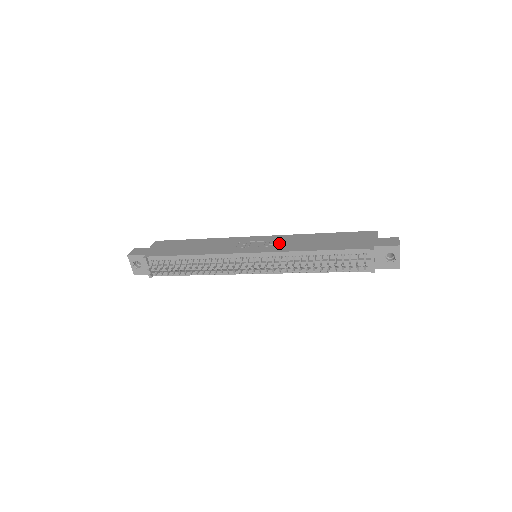
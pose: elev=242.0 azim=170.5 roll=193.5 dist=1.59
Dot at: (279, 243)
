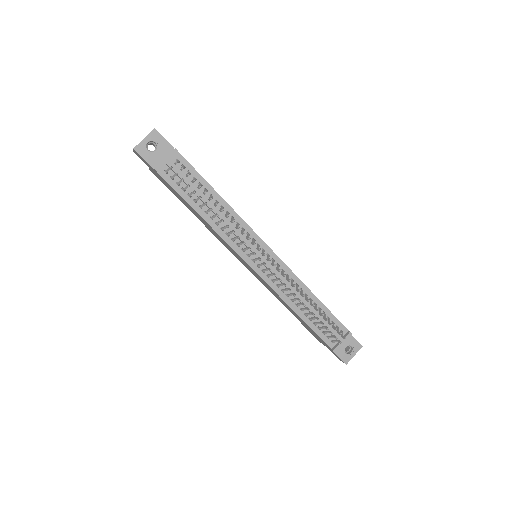
Dot at: occluded
